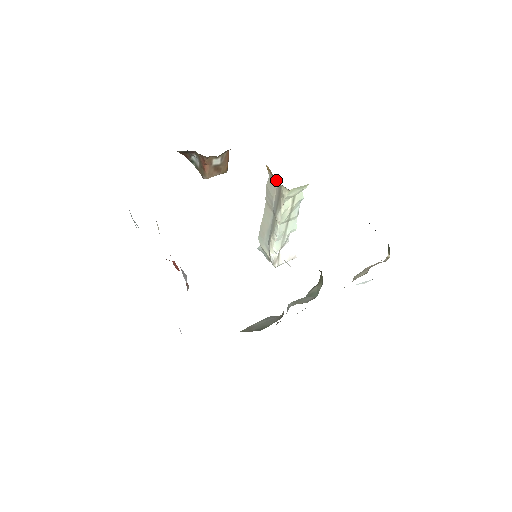
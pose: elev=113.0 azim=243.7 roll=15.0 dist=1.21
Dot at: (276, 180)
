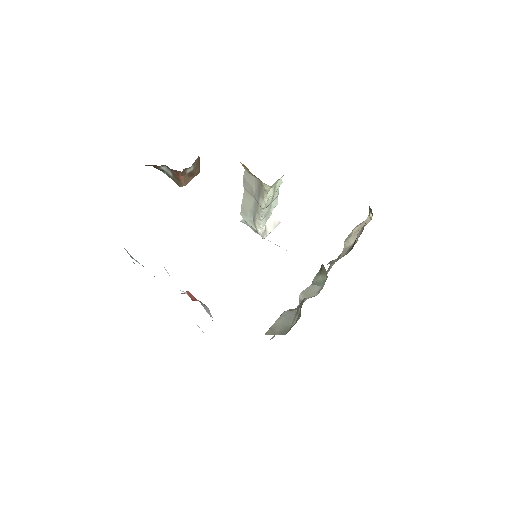
Dot at: (254, 176)
